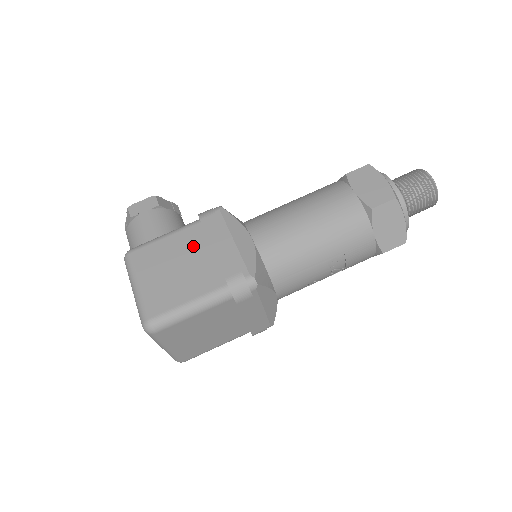
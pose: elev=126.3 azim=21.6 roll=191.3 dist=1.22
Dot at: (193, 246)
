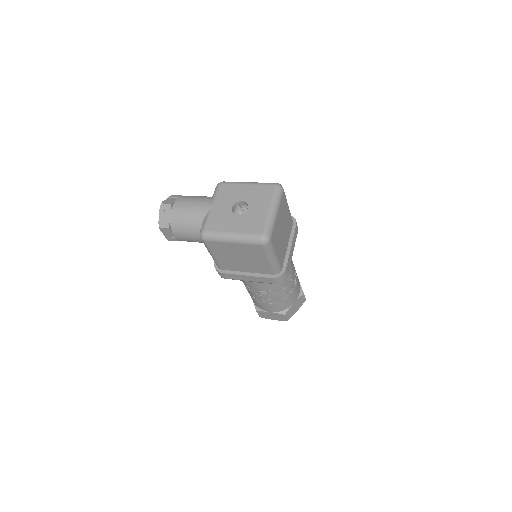
Dot at: occluded
